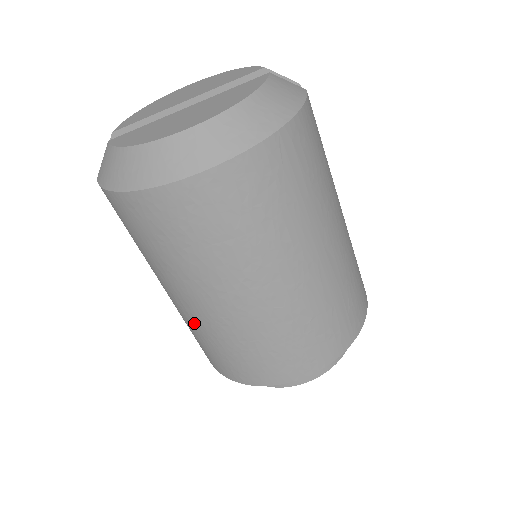
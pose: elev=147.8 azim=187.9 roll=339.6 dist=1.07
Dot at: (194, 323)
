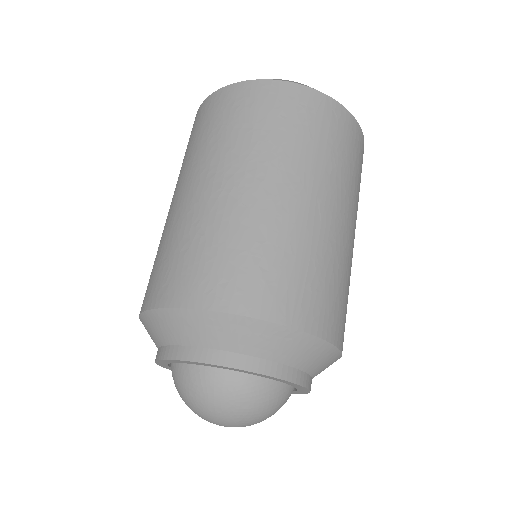
Dot at: (167, 226)
